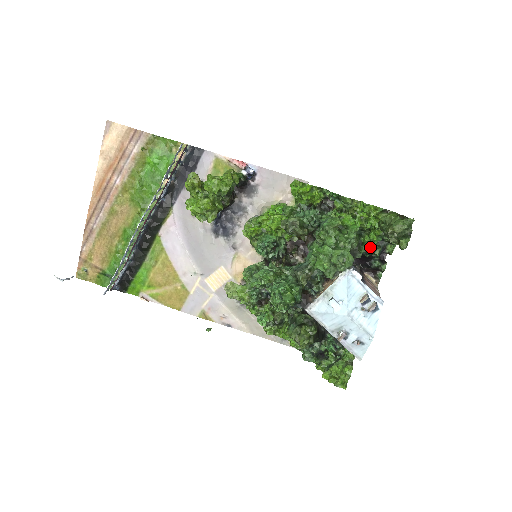
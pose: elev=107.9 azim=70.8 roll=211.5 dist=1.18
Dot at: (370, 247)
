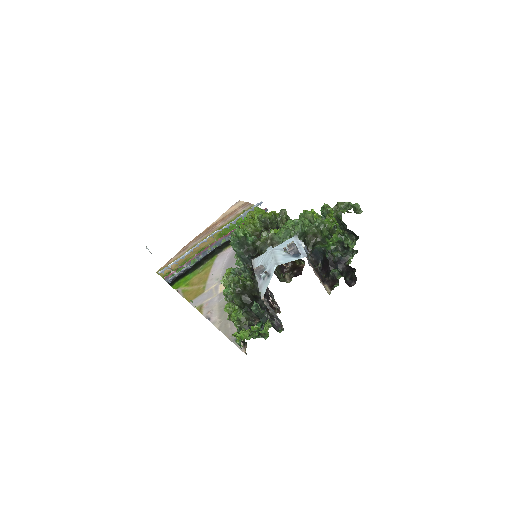
Dot at: (329, 244)
